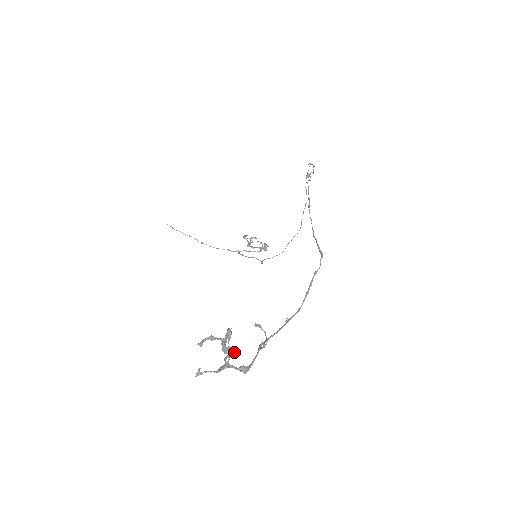
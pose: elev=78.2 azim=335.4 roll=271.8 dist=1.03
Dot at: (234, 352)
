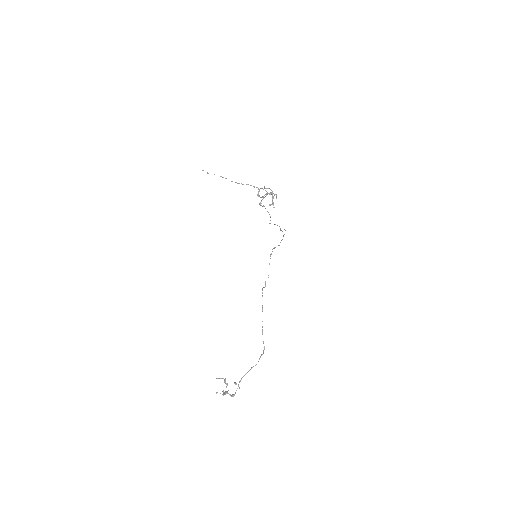
Dot at: (227, 393)
